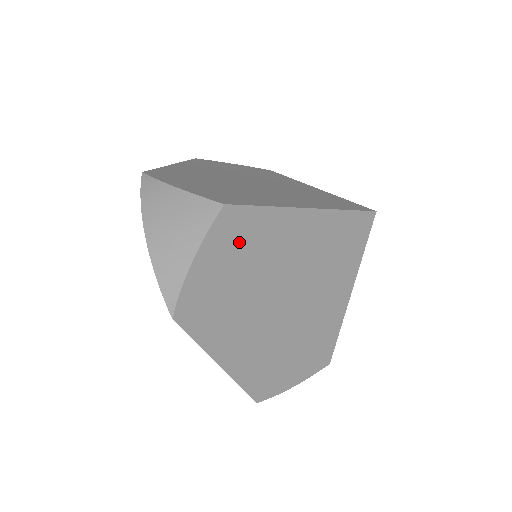
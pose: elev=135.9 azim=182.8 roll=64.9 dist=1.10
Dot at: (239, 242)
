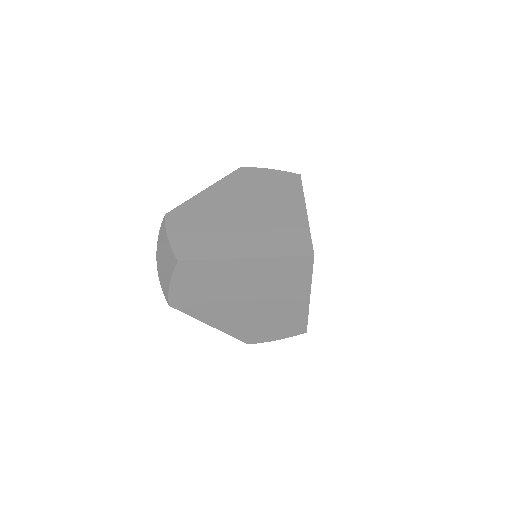
Dot at: (197, 276)
